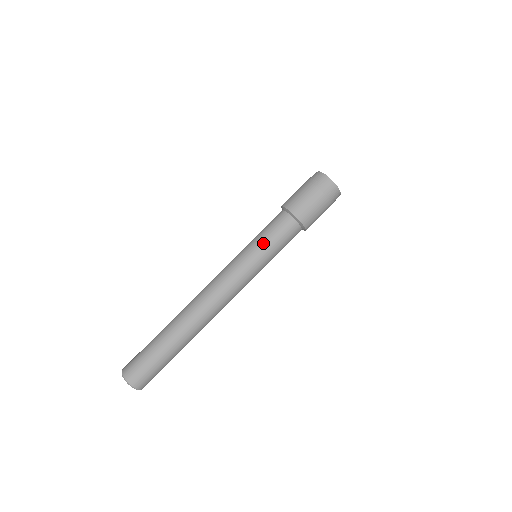
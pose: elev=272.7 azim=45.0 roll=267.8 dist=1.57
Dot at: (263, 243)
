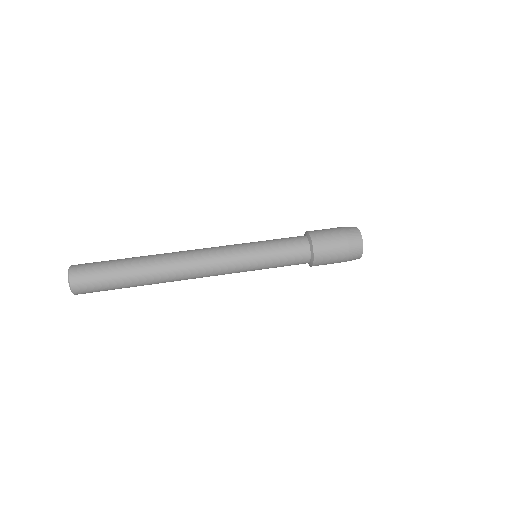
Dot at: (267, 240)
